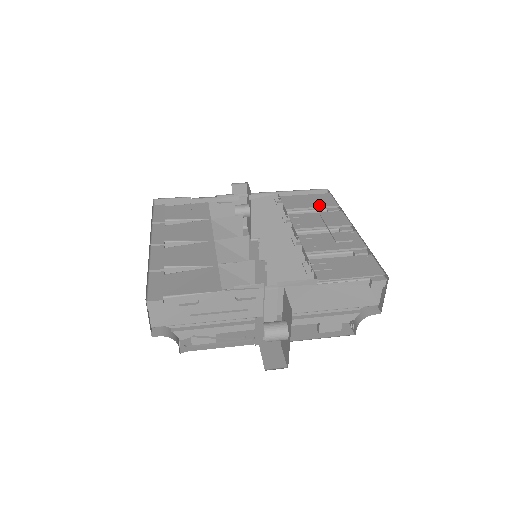
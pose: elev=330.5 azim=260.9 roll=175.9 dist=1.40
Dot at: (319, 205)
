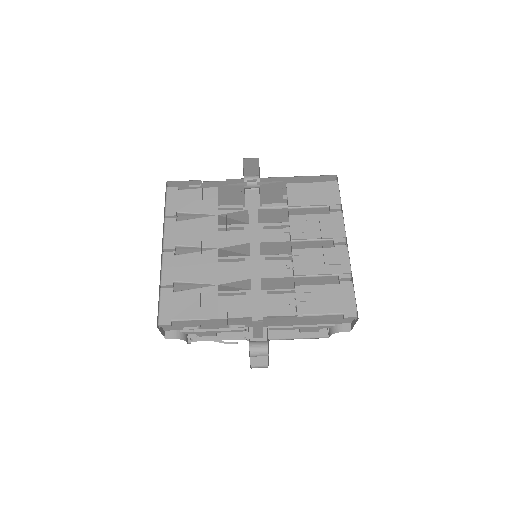
Dot at: (322, 202)
